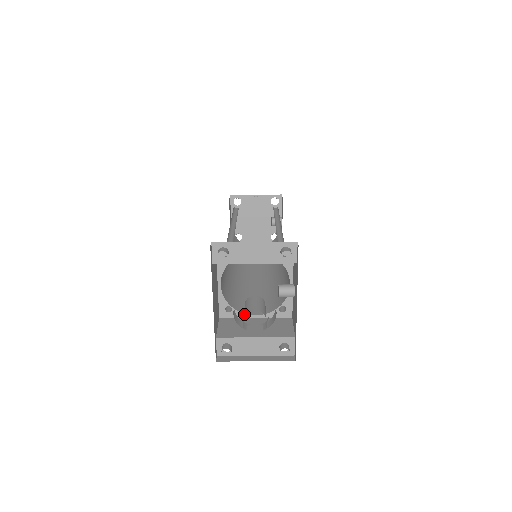
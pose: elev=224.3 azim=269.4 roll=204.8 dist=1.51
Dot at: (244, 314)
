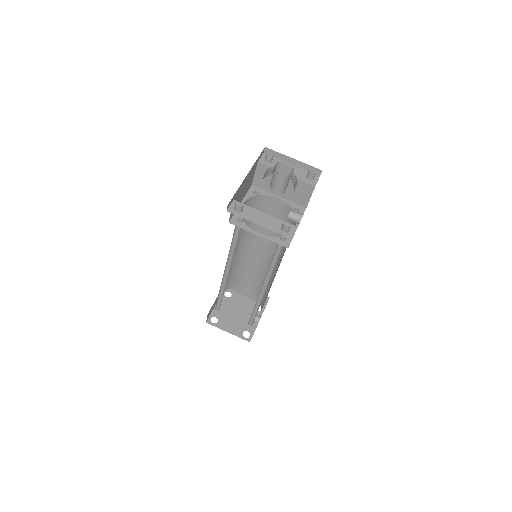
Dot at: (276, 168)
